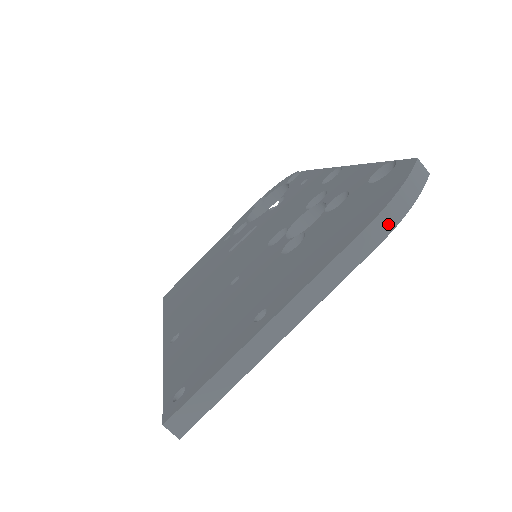
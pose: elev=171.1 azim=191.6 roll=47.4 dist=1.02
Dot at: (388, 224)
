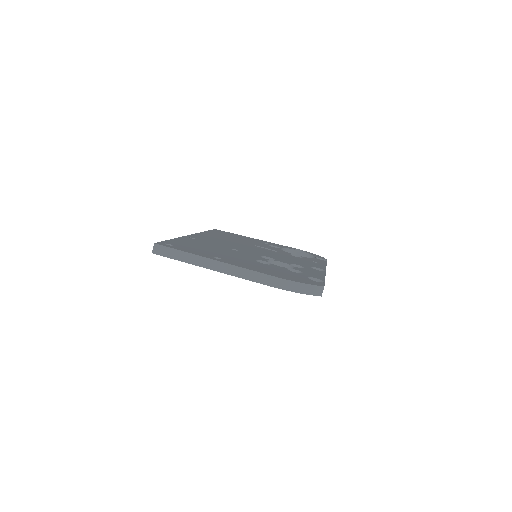
Dot at: (283, 286)
